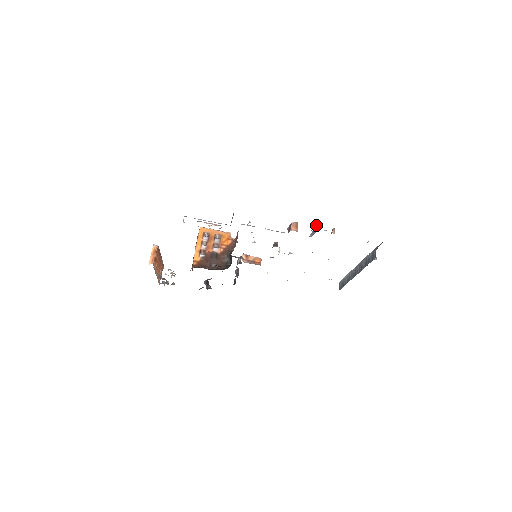
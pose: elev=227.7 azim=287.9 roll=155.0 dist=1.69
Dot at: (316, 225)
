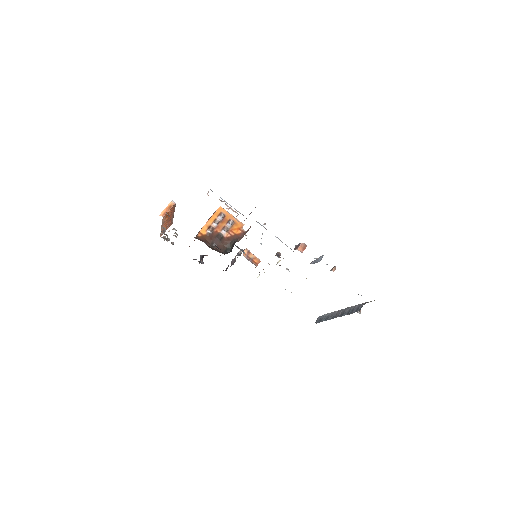
Dot at: (321, 256)
